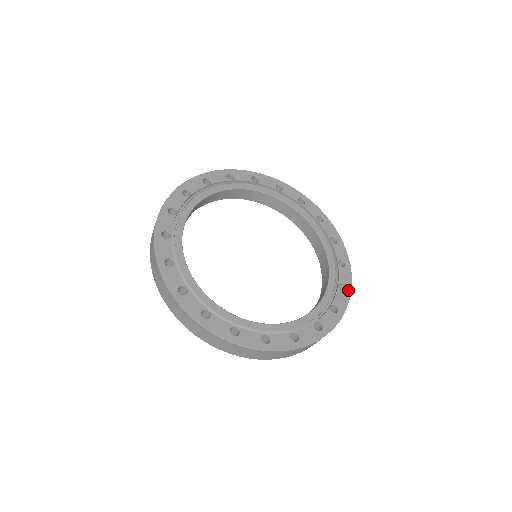
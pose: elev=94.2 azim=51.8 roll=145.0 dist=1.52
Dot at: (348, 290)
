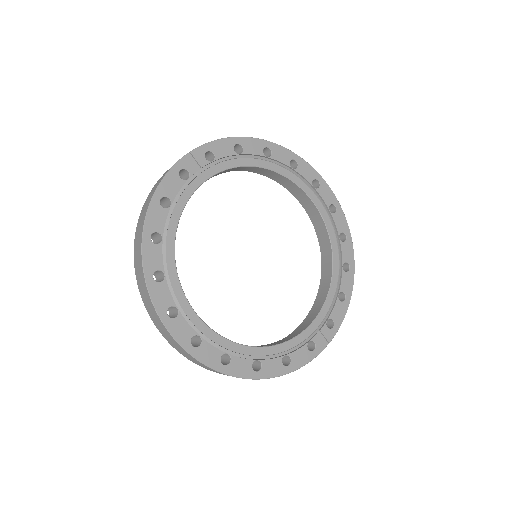
Dot at: (335, 329)
